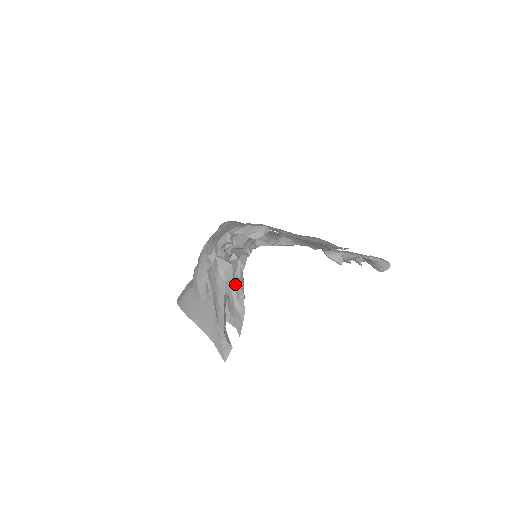
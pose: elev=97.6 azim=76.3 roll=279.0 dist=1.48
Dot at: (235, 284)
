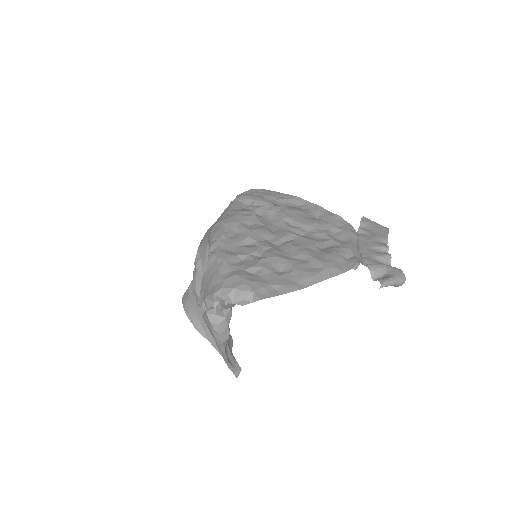
Dot at: occluded
